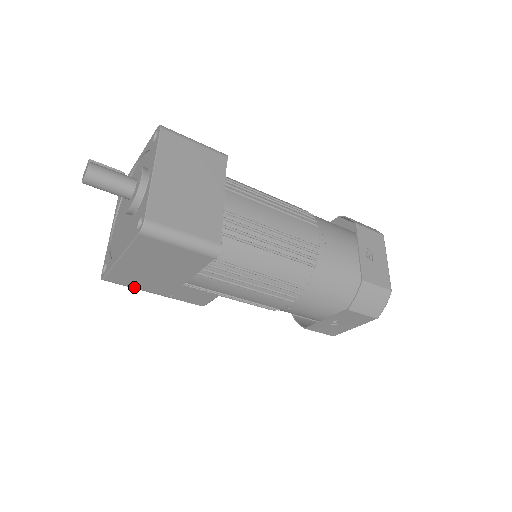
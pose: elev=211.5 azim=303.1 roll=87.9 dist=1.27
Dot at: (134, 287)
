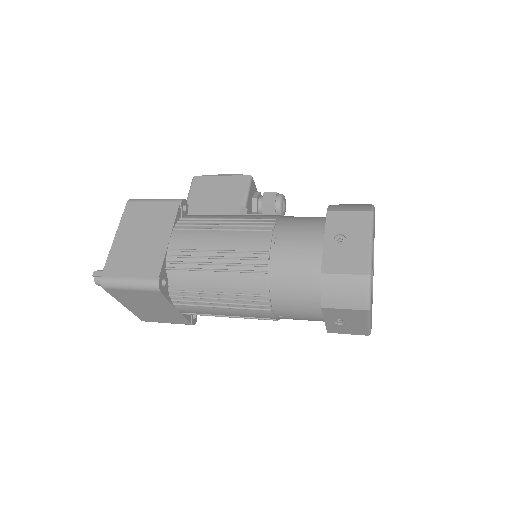
Dot at: occluded
